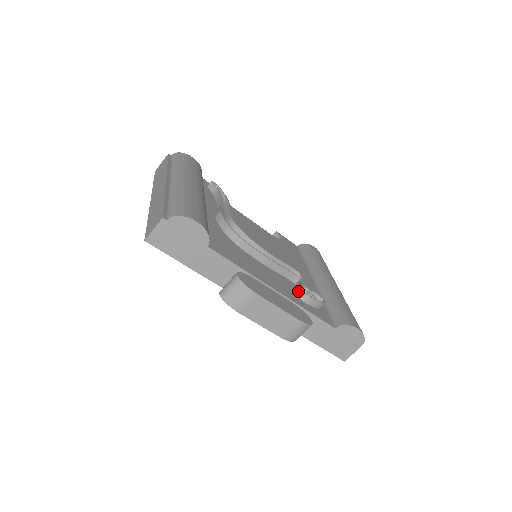
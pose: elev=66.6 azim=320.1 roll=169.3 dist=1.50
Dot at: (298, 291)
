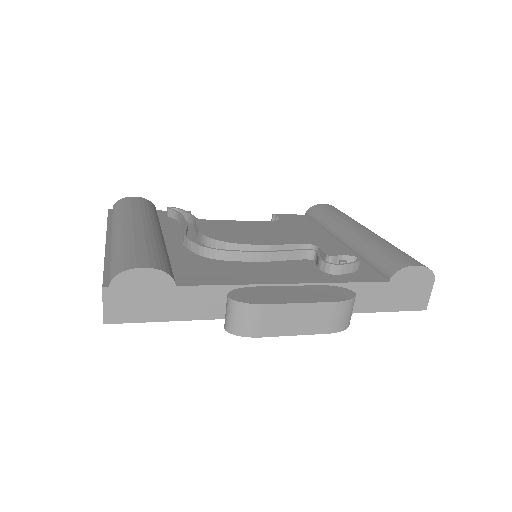
Dot at: (320, 267)
